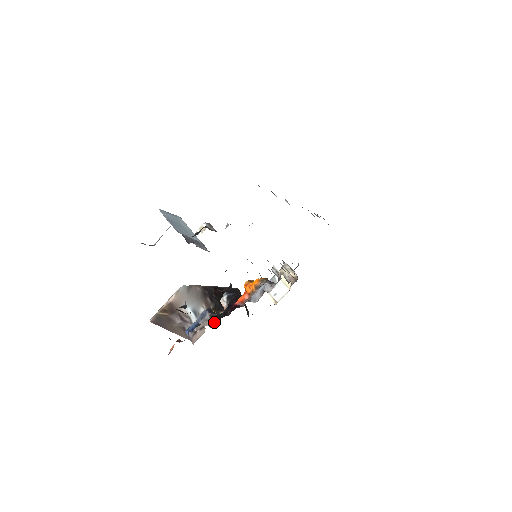
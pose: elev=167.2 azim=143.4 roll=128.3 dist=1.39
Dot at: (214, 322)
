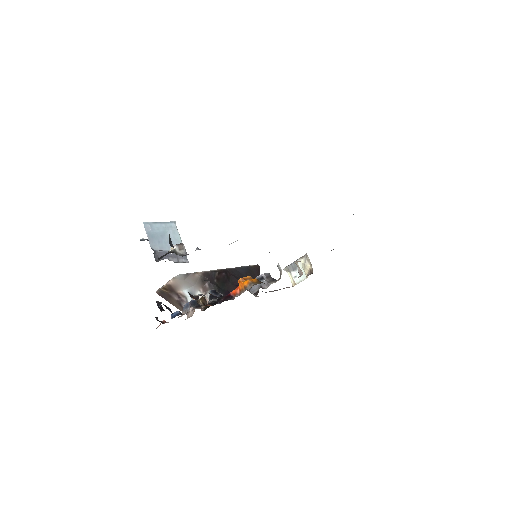
Dot at: (206, 306)
